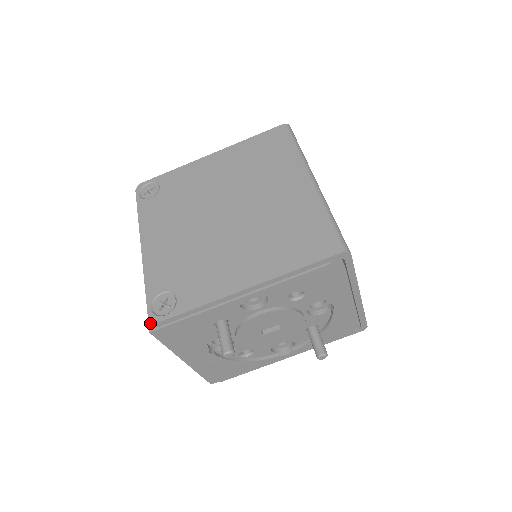
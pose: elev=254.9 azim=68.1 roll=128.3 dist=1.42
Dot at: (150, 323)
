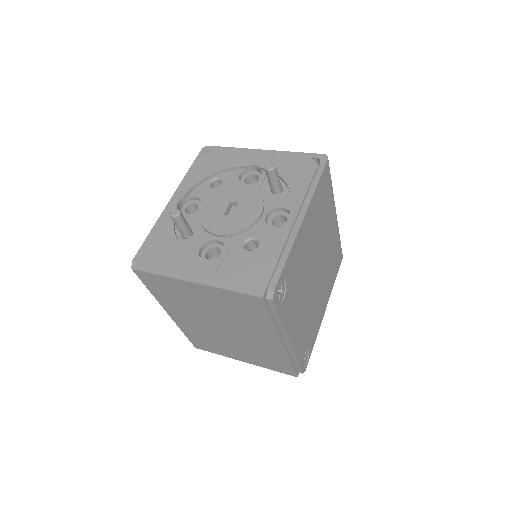
Dot at: (136, 272)
